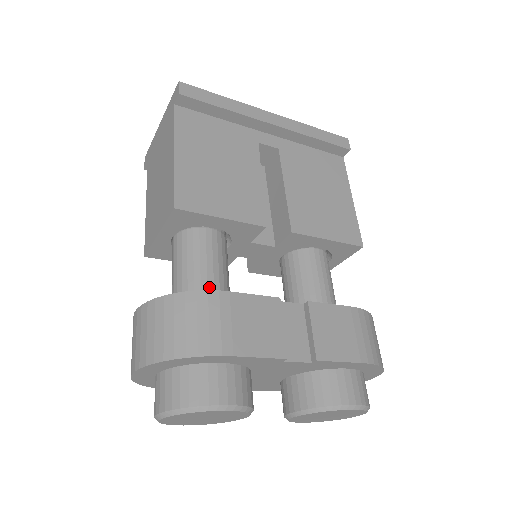
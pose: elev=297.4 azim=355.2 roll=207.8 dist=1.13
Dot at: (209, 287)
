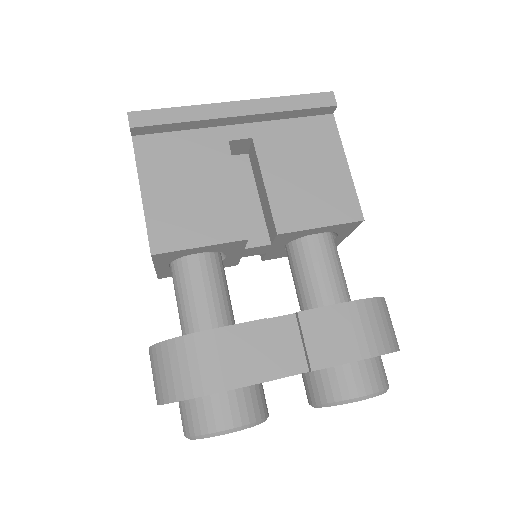
Dot at: (205, 315)
